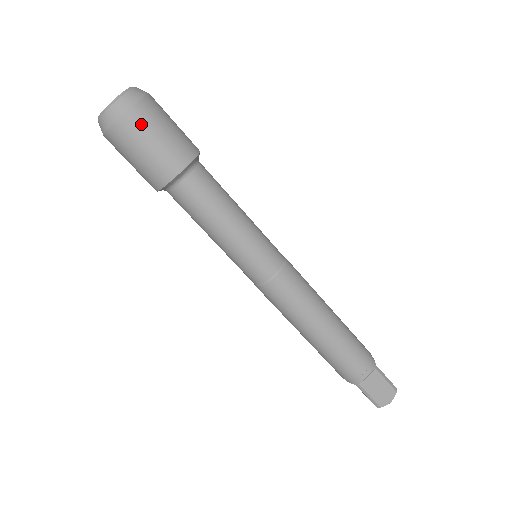
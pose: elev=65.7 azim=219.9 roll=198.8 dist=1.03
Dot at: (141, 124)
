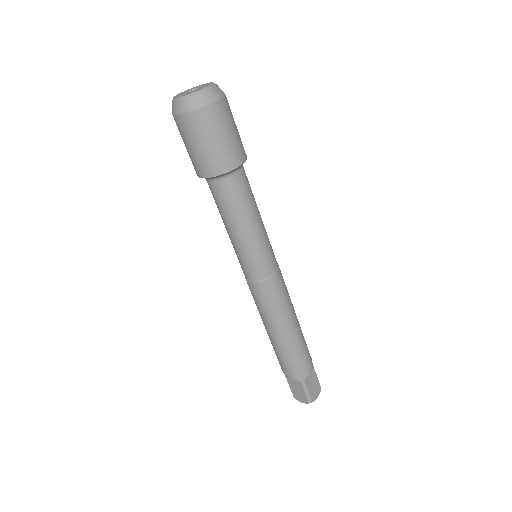
Dot at: (226, 114)
